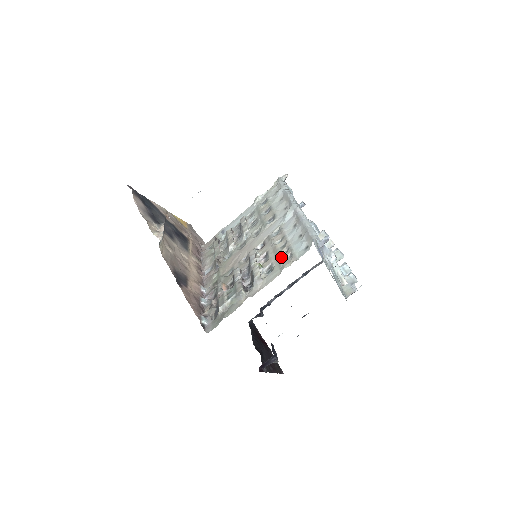
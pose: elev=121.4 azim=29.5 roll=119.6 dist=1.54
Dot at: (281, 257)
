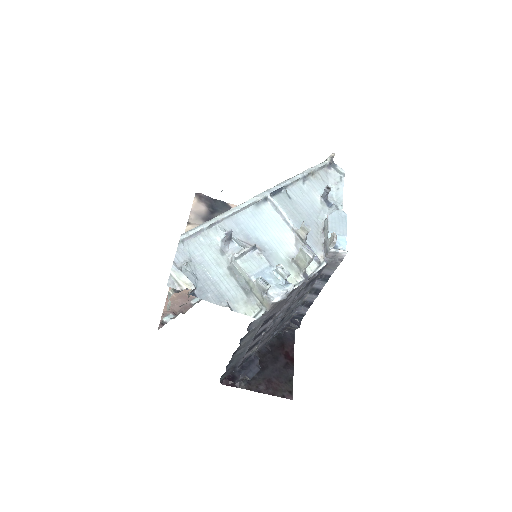
Dot at: occluded
